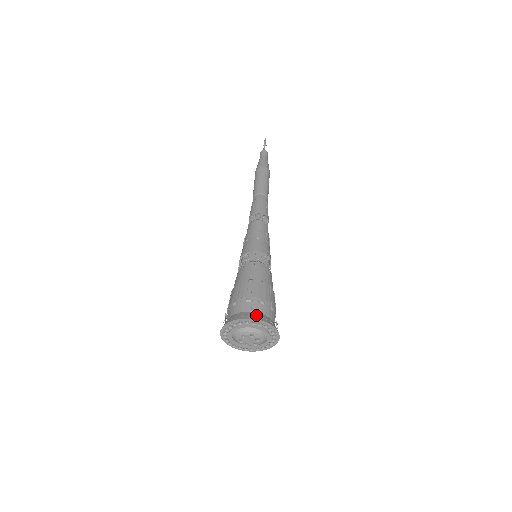
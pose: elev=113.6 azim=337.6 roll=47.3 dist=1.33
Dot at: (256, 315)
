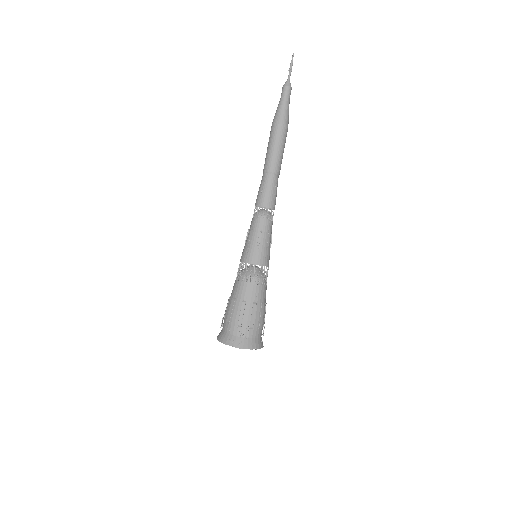
Dot at: (243, 342)
